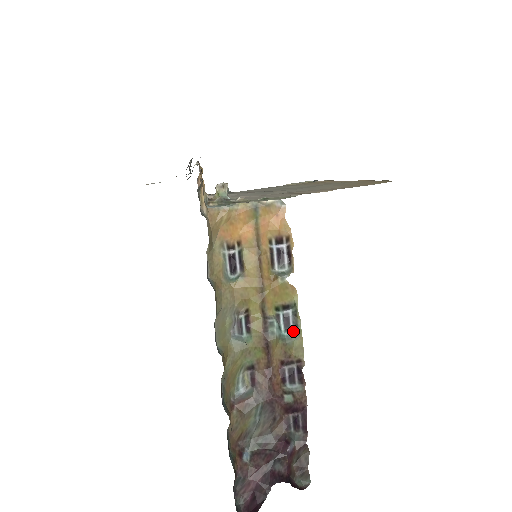
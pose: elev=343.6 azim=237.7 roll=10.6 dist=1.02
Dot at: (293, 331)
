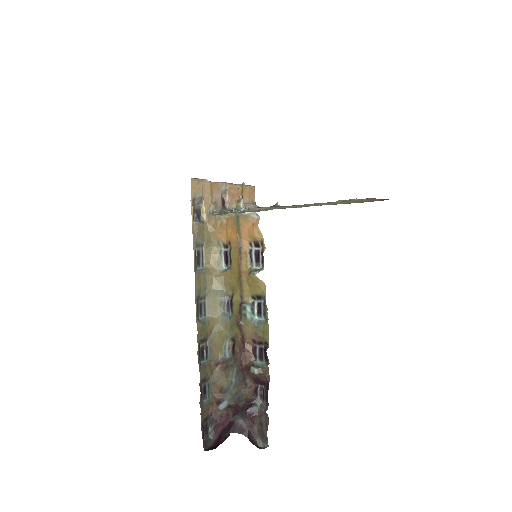
Dot at: (264, 318)
